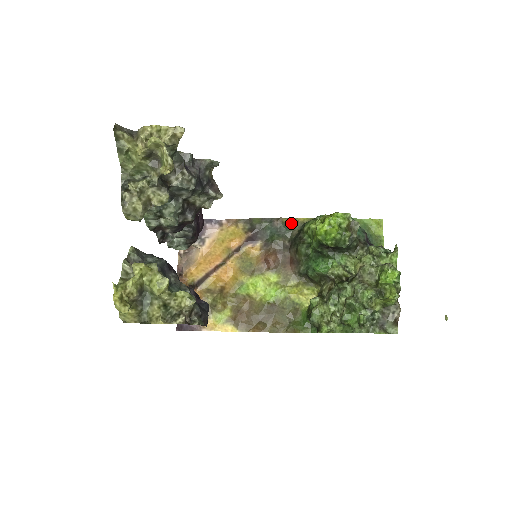
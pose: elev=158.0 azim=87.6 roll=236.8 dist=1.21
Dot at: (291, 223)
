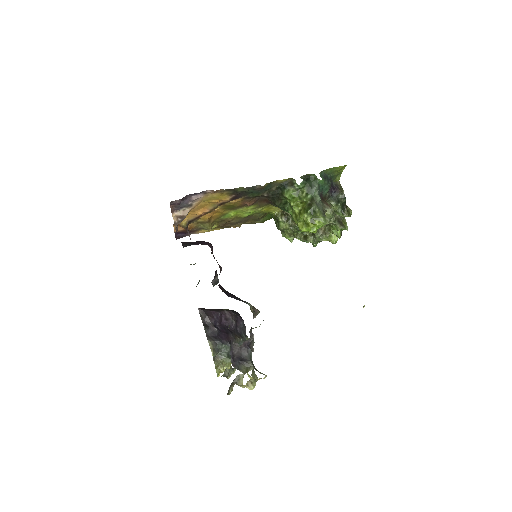
Dot at: (271, 184)
